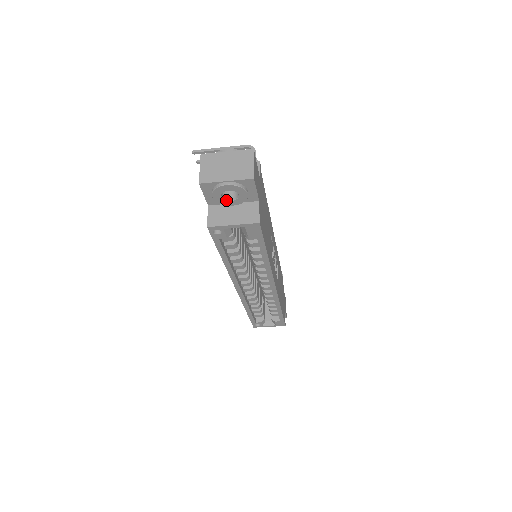
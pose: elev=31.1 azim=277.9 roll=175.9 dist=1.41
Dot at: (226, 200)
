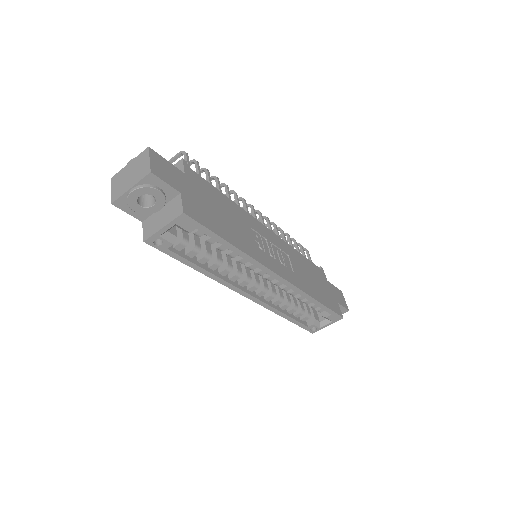
Dot at: (148, 208)
